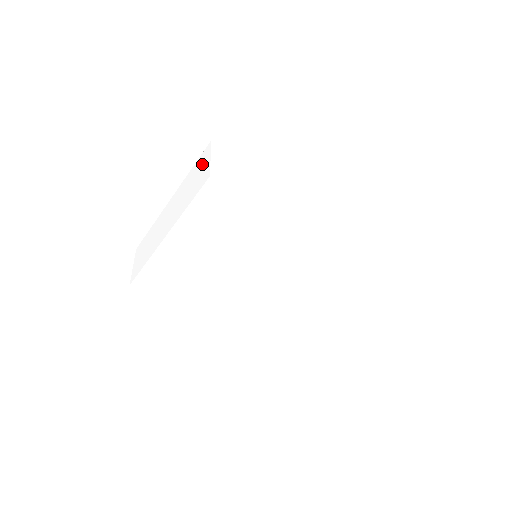
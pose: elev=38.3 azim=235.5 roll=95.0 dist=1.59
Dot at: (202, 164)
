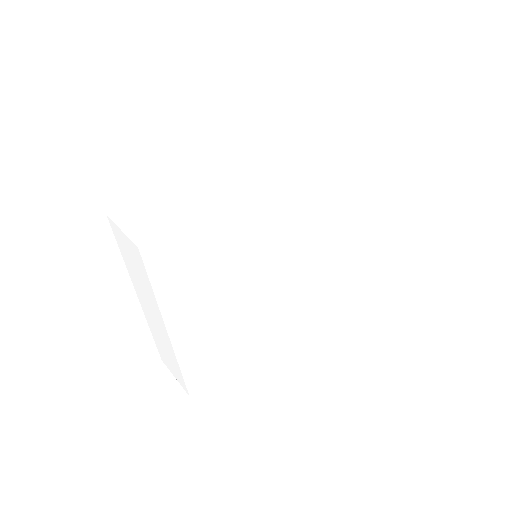
Dot at: (304, 116)
